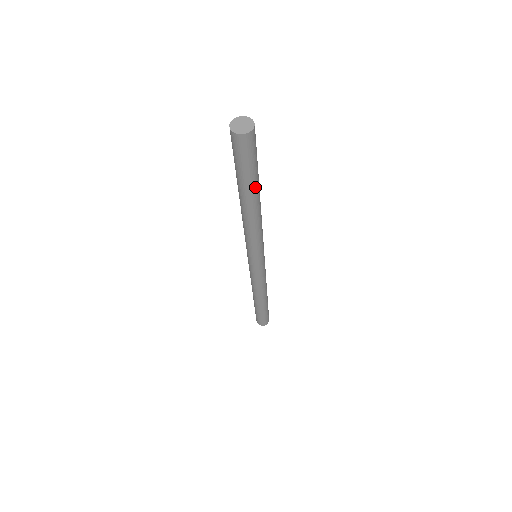
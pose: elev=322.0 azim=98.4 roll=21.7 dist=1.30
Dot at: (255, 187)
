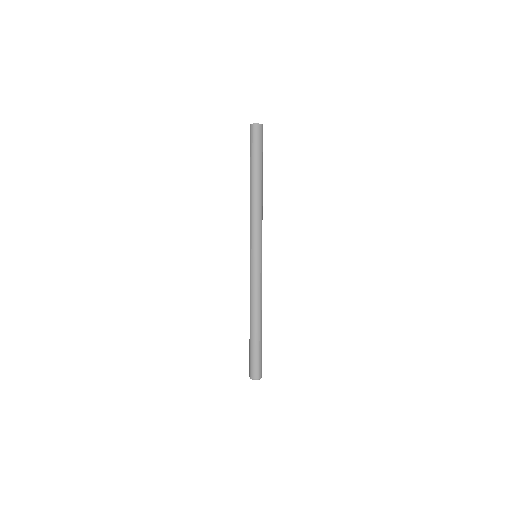
Dot at: (260, 169)
